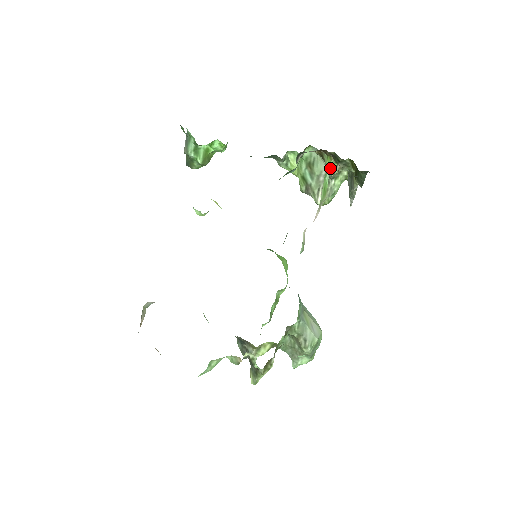
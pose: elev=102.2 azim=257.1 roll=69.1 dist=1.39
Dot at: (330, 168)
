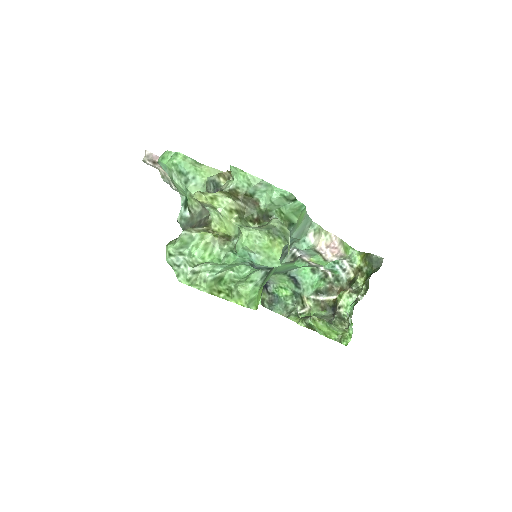
Dot at: (355, 252)
